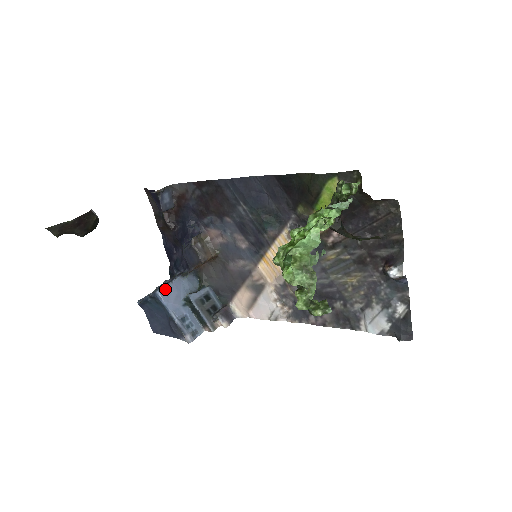
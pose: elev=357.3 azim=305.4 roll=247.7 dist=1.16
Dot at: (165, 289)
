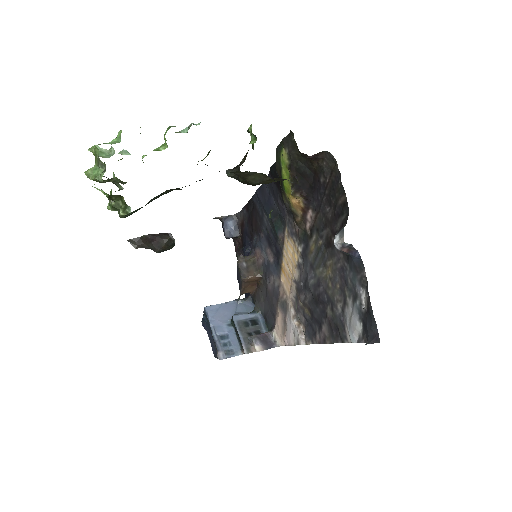
Dot at: (215, 307)
